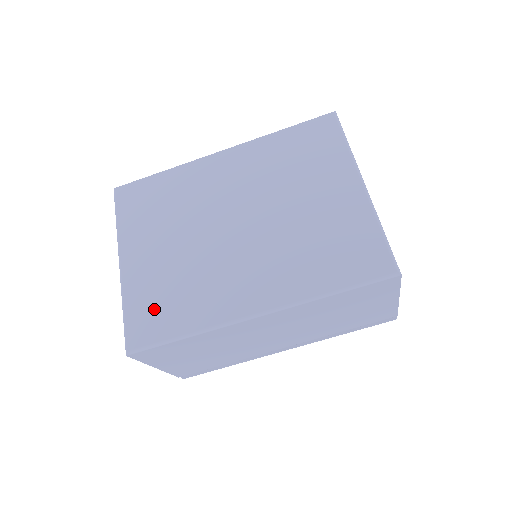
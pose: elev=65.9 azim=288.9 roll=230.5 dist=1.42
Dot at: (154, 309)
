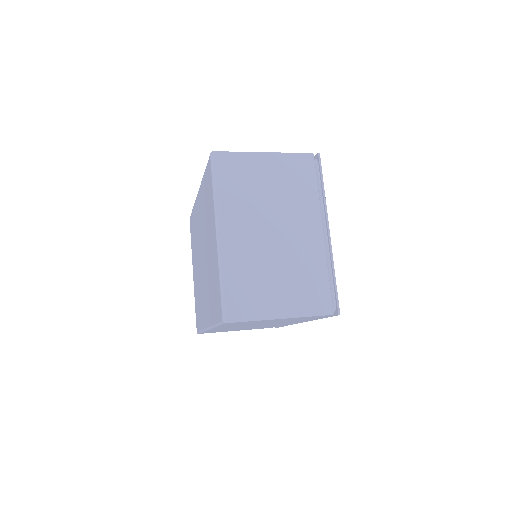
Dot at: (197, 310)
